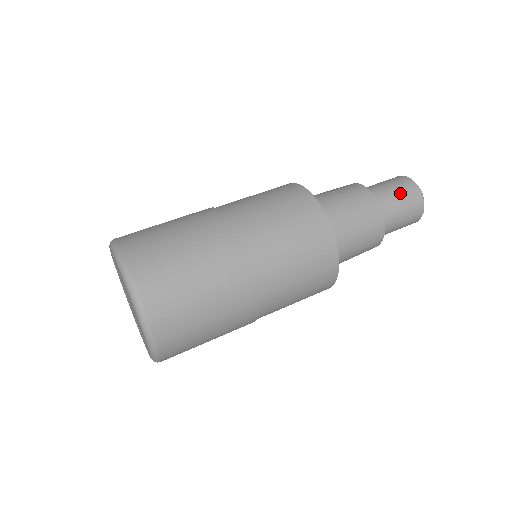
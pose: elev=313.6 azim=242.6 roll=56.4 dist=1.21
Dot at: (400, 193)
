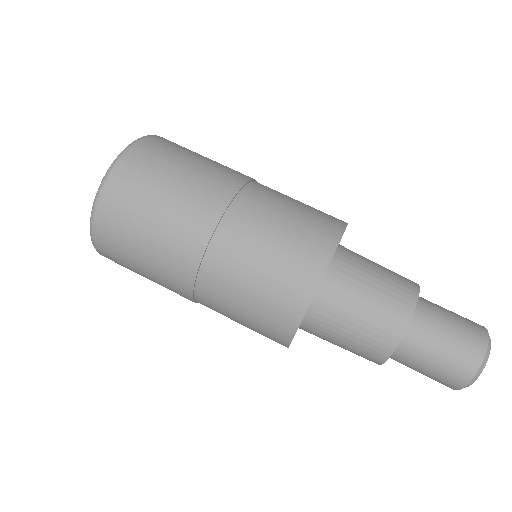
Dot at: (440, 364)
